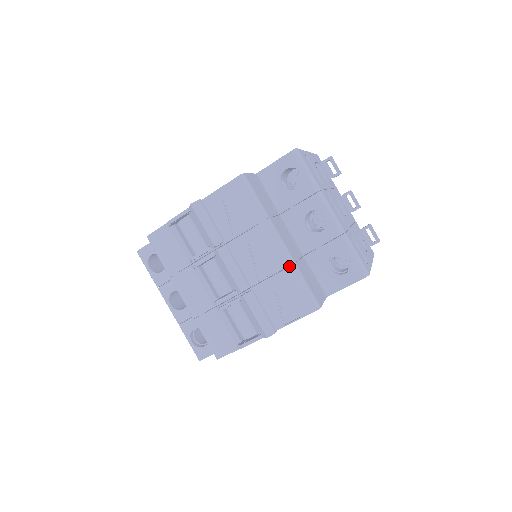
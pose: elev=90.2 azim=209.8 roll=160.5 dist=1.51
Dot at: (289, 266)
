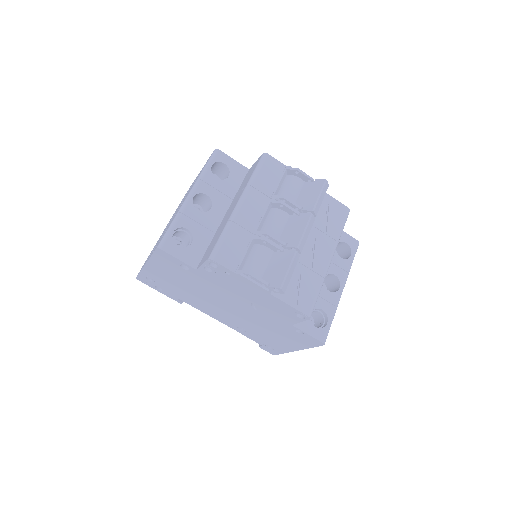
Dot at: (321, 277)
